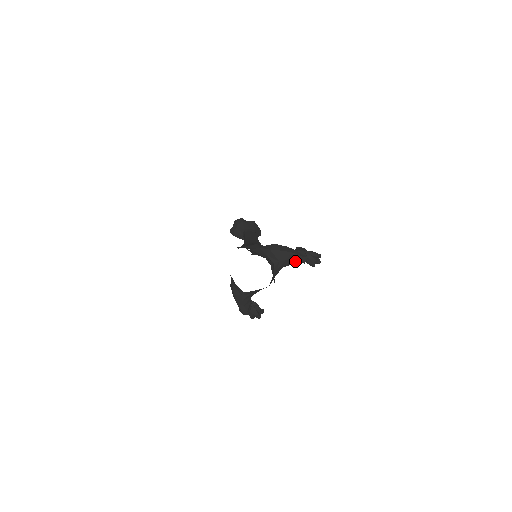
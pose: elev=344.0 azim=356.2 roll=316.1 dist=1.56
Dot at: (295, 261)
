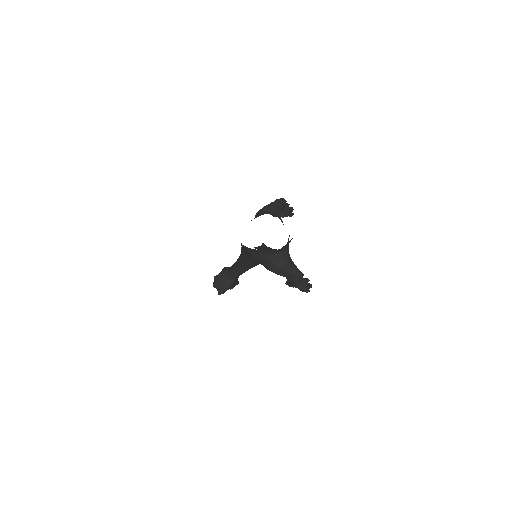
Dot at: (281, 205)
